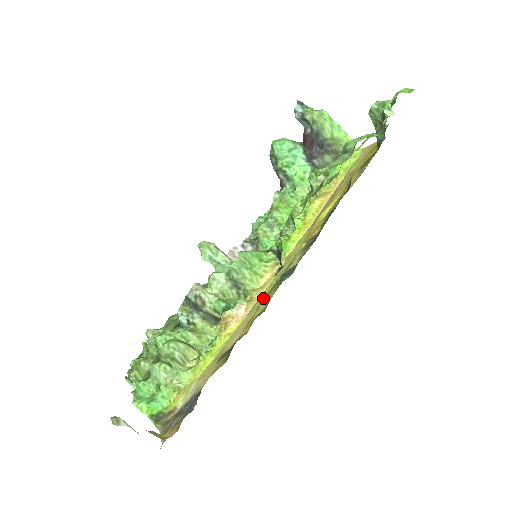
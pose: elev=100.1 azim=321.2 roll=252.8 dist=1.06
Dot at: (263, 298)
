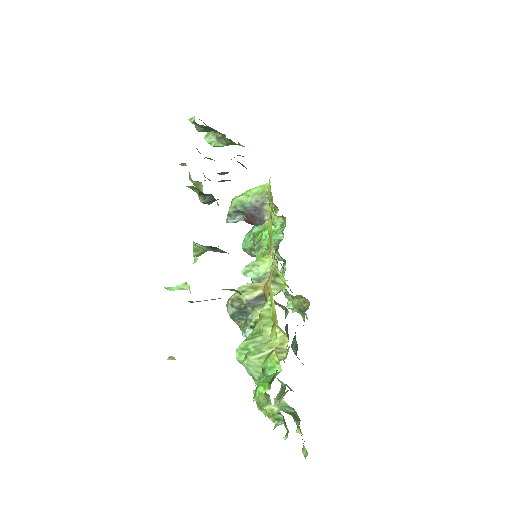
Dot at: occluded
